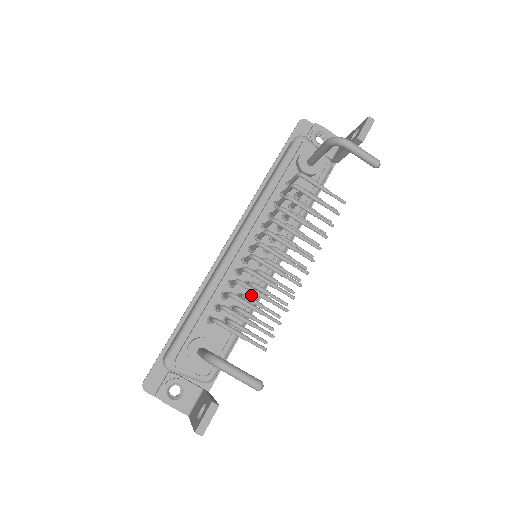
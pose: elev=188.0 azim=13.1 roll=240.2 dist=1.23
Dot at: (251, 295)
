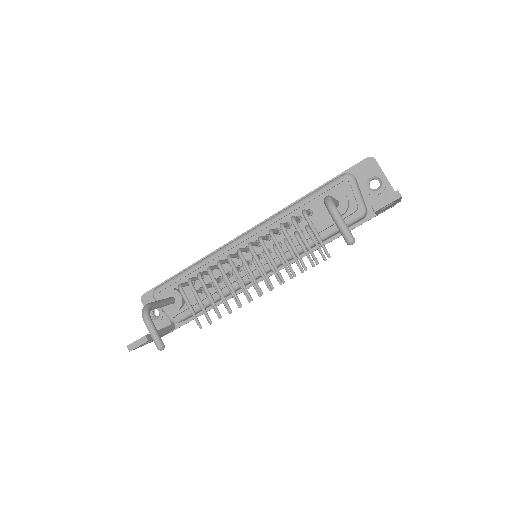
Dot at: occluded
